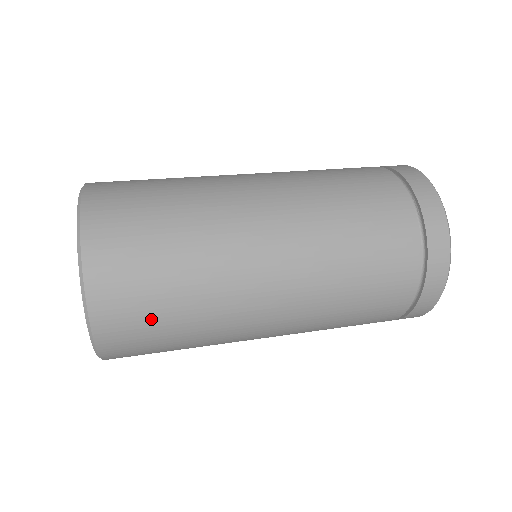
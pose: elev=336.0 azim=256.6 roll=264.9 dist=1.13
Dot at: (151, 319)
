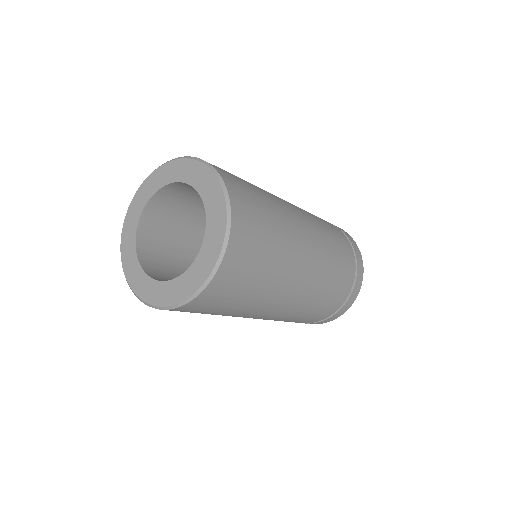
Dot at: (253, 198)
